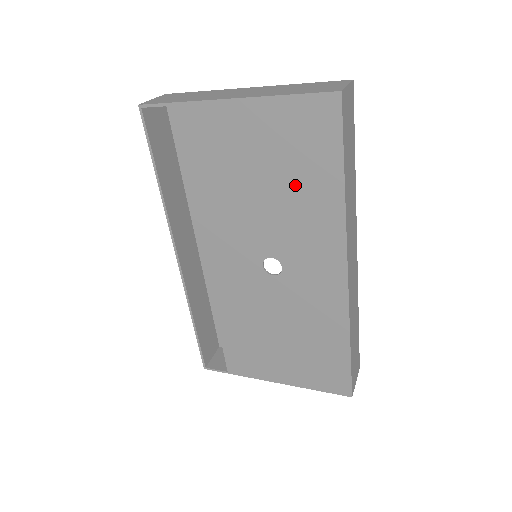
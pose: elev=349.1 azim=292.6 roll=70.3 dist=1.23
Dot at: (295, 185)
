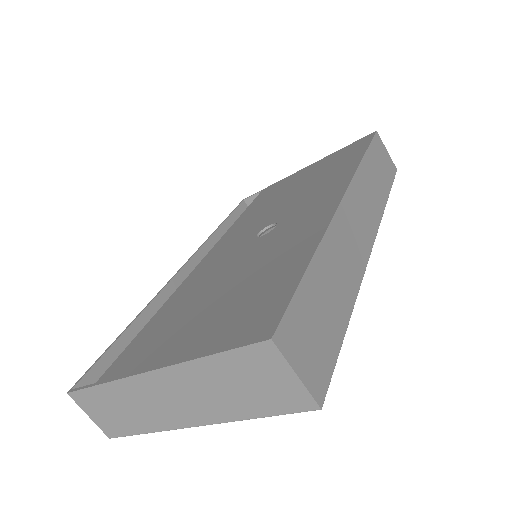
Dot at: (323, 176)
